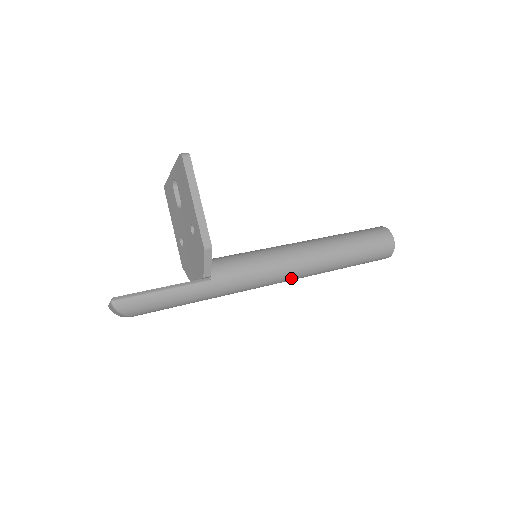
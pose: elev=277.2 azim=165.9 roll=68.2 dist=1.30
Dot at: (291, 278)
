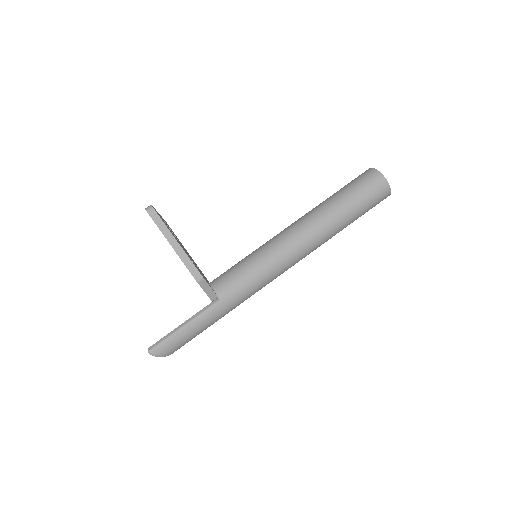
Dot at: (295, 262)
